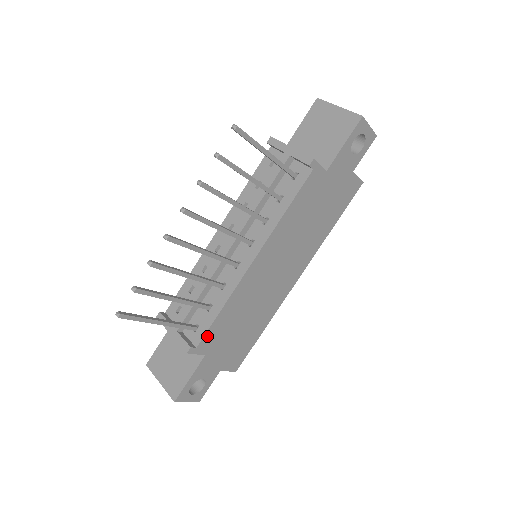
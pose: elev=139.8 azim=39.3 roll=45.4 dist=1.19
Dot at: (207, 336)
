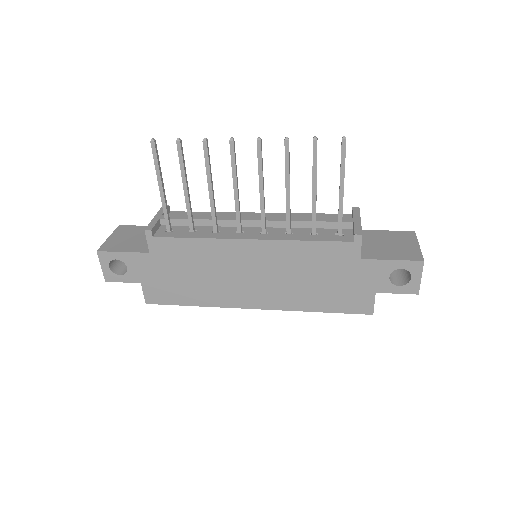
Dot at: (167, 241)
